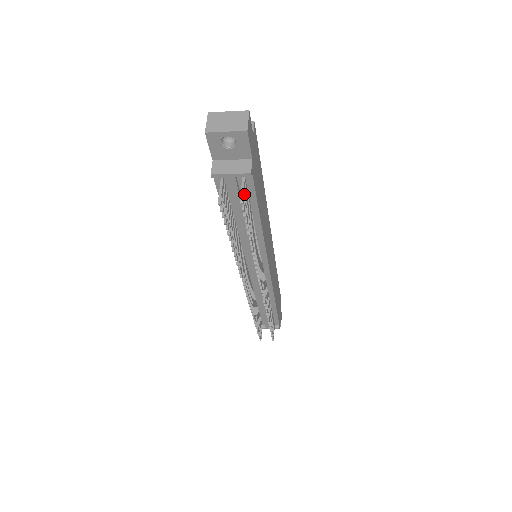
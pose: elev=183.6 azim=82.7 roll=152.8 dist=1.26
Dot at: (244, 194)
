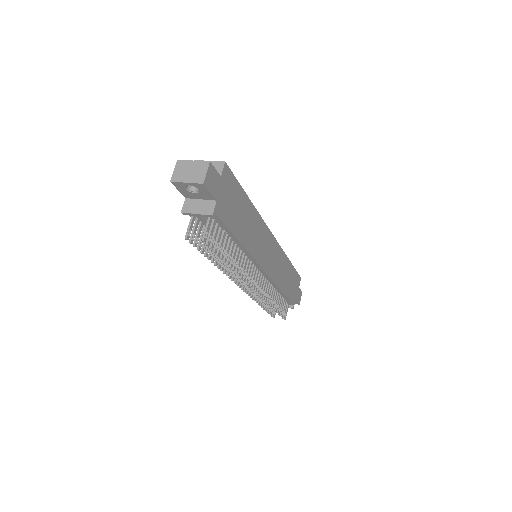
Dot at: (210, 229)
